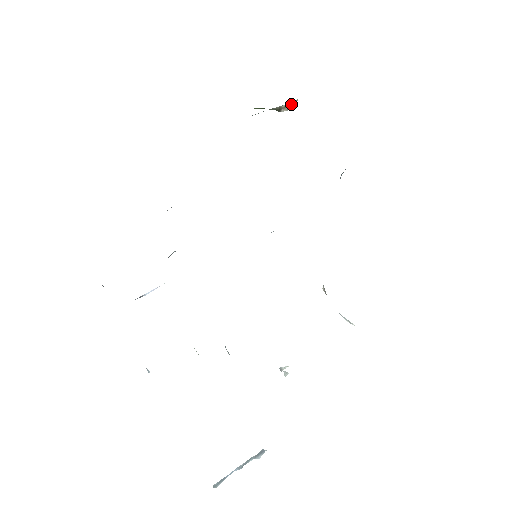
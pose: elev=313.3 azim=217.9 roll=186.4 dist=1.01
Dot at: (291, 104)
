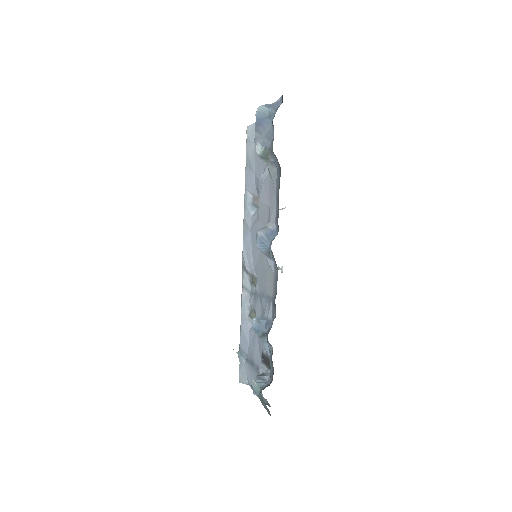
Dot at: occluded
